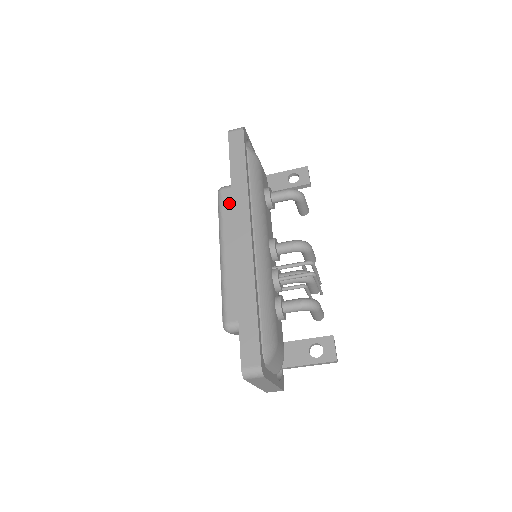
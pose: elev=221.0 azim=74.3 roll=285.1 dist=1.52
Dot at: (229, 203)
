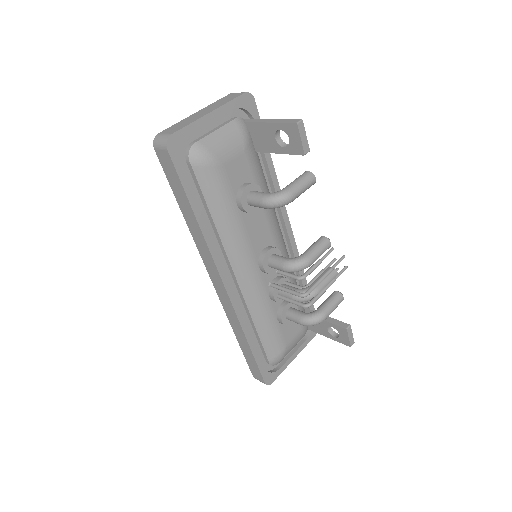
Dot at: occluded
